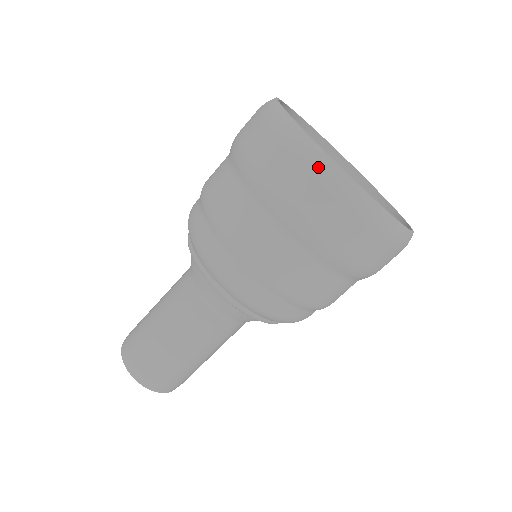
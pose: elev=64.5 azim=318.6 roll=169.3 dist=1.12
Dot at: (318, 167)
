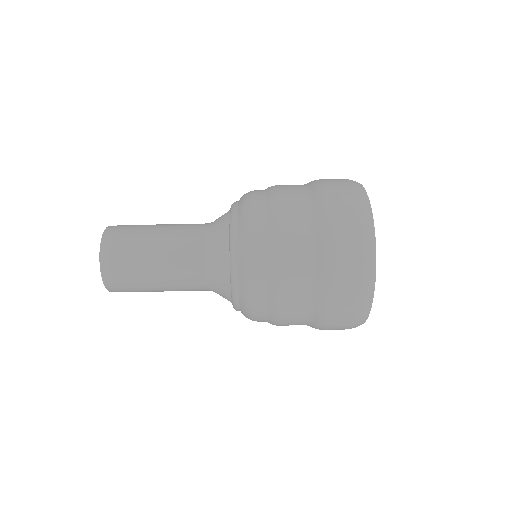
Dot at: (366, 241)
